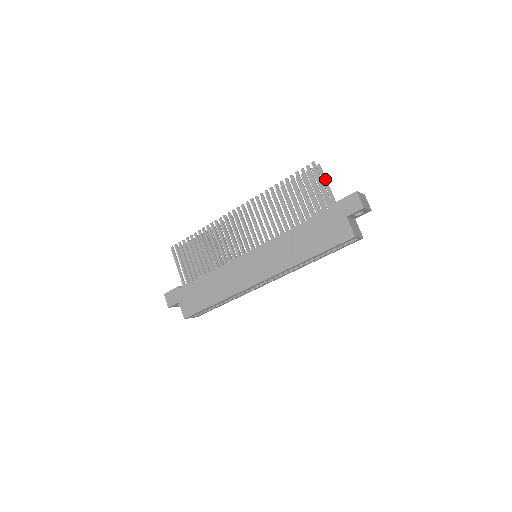
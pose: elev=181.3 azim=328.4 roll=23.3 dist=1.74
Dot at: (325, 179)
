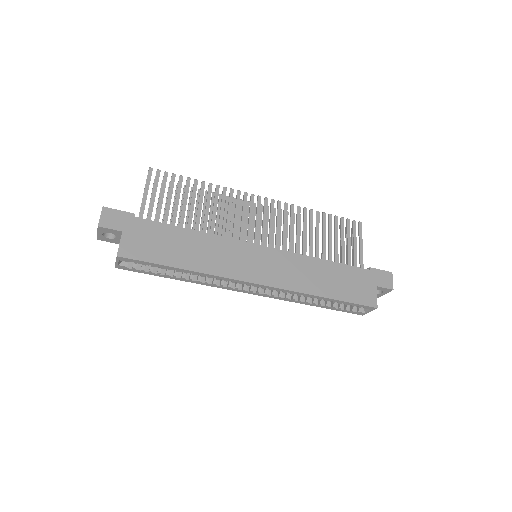
Dot at: occluded
